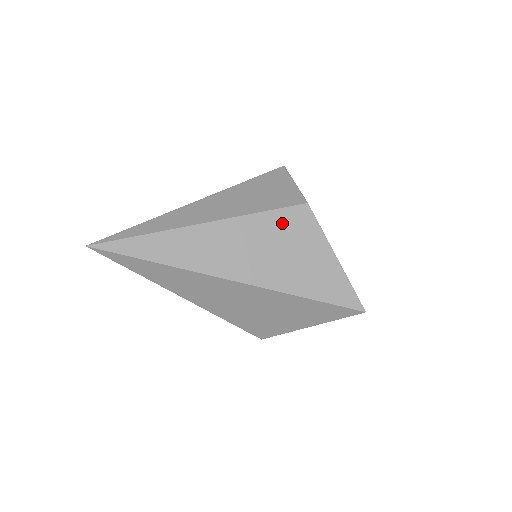
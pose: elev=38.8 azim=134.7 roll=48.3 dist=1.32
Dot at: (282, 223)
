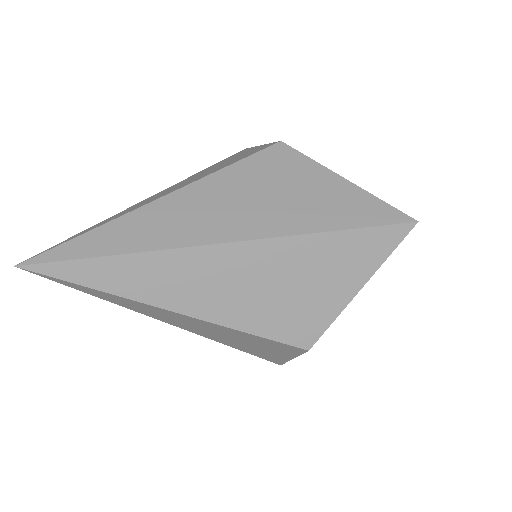
Dot at: (260, 167)
